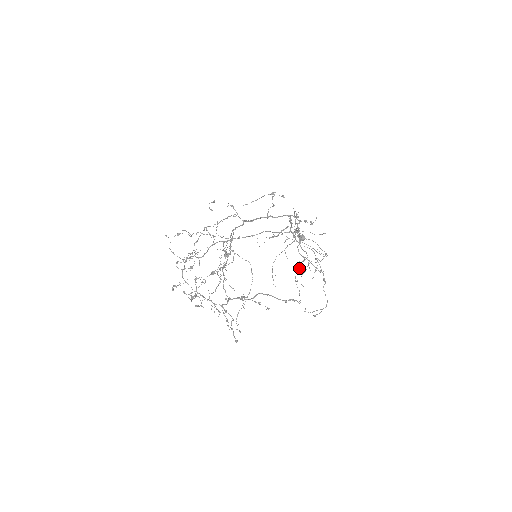
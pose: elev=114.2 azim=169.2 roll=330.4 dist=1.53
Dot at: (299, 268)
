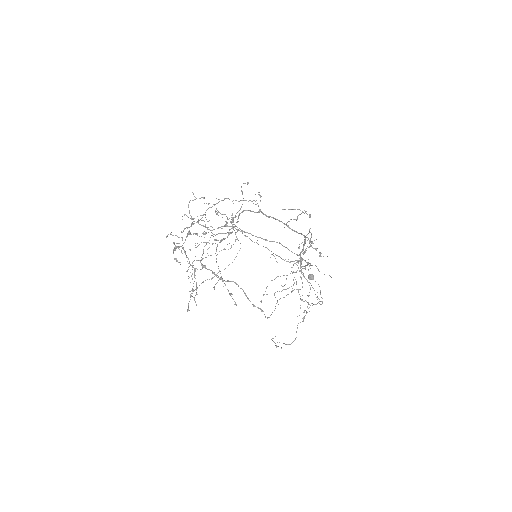
Dot at: (288, 294)
